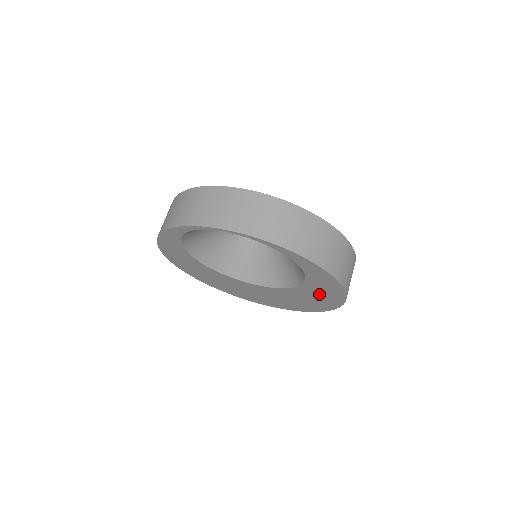
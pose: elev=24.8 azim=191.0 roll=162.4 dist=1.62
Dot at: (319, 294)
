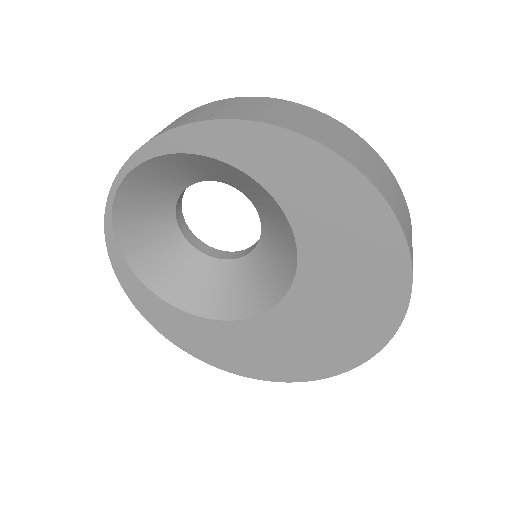
Dot at: (324, 204)
